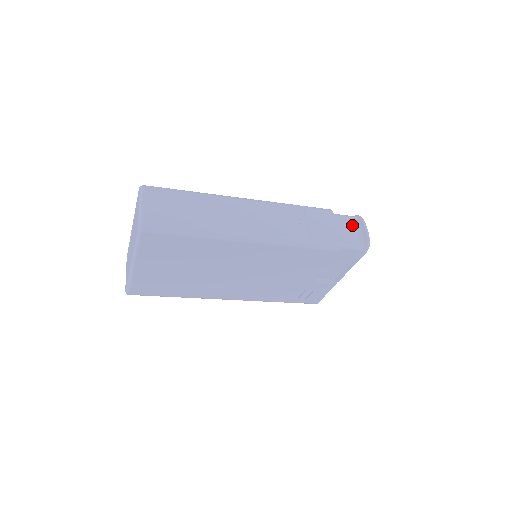
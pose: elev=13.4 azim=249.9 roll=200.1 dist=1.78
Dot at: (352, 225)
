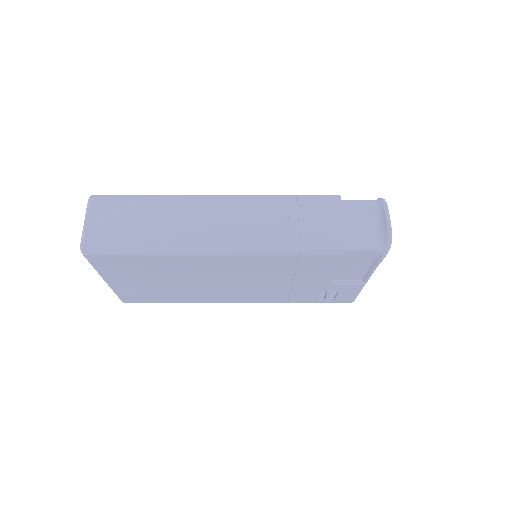
Dot at: (370, 214)
